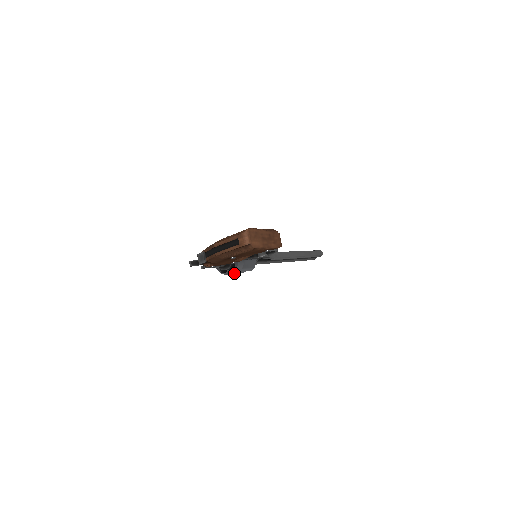
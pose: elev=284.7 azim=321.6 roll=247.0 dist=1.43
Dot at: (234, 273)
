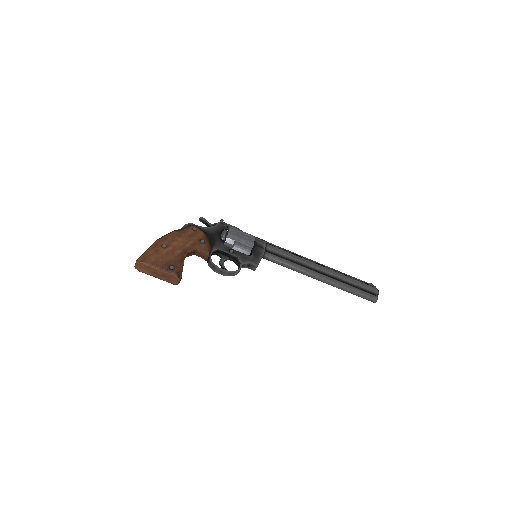
Dot at: occluded
